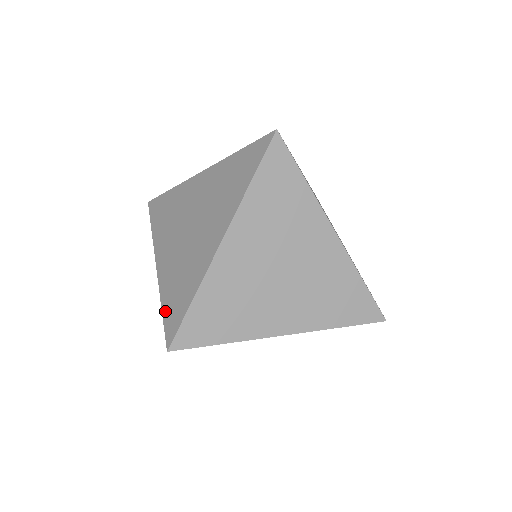
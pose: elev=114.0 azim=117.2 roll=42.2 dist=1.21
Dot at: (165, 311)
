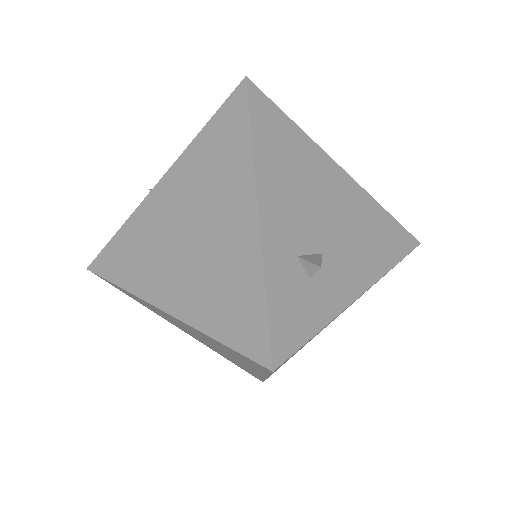
Dot at: (115, 241)
